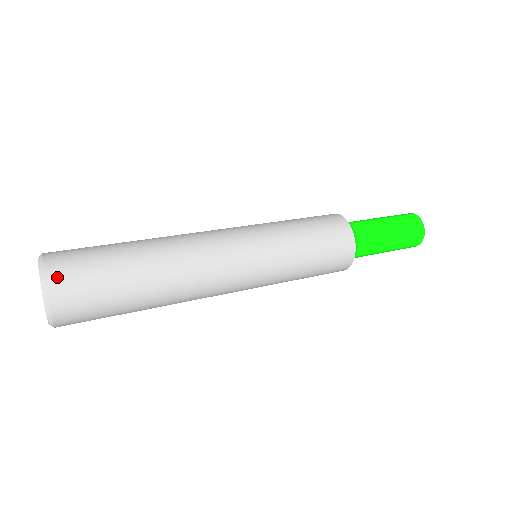
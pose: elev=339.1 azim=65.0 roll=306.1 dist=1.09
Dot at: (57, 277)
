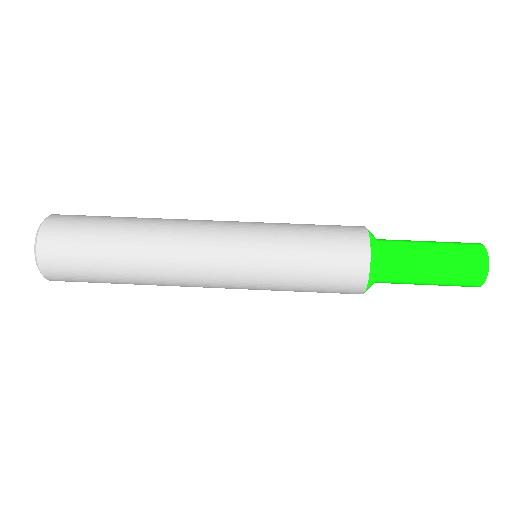
Dot at: (48, 266)
